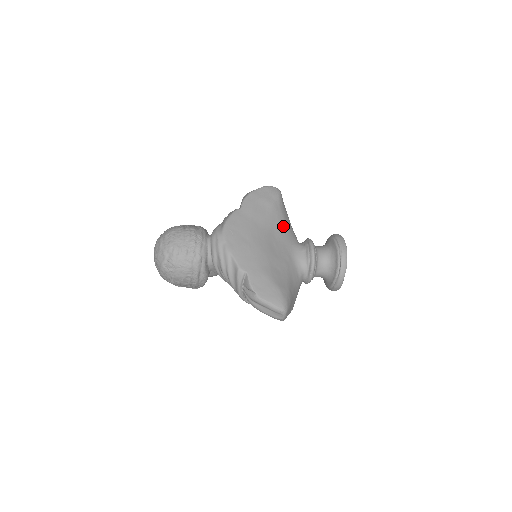
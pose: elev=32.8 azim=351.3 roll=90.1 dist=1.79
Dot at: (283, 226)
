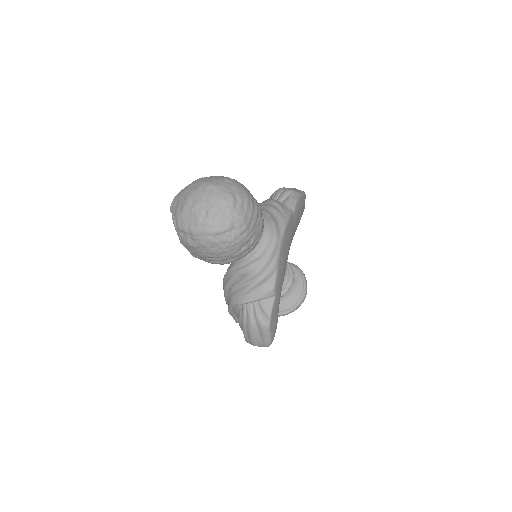
Dot at: occluded
